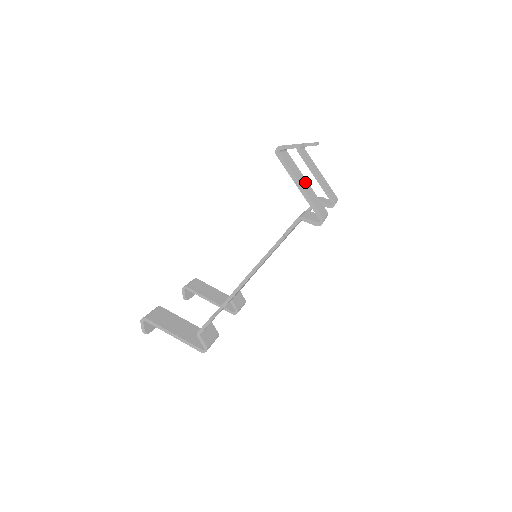
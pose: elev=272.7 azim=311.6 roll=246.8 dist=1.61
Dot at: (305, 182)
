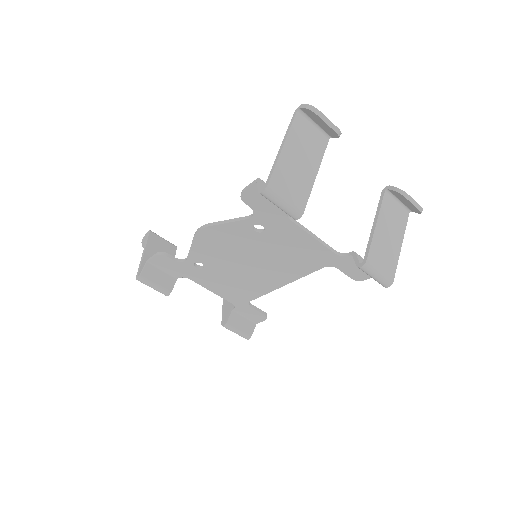
Dot at: (308, 166)
